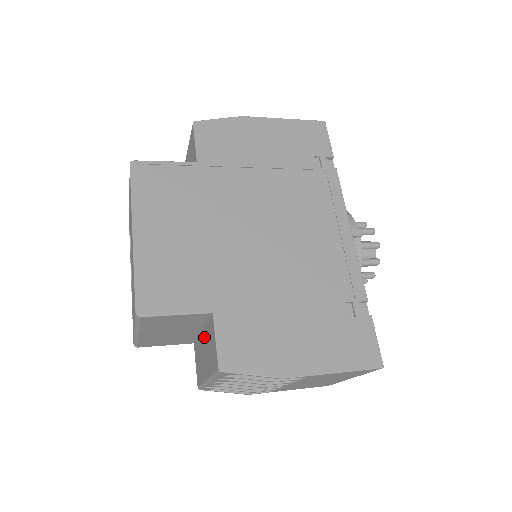
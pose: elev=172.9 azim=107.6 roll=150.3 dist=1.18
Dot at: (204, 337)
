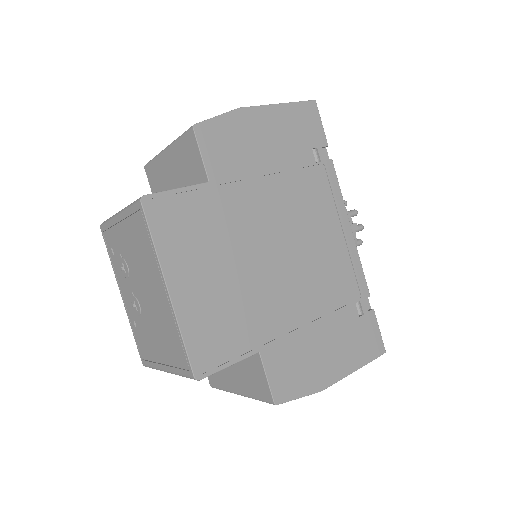
Dot at: occluded
